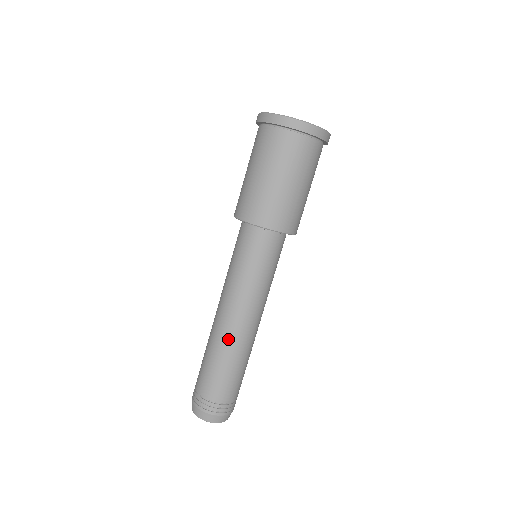
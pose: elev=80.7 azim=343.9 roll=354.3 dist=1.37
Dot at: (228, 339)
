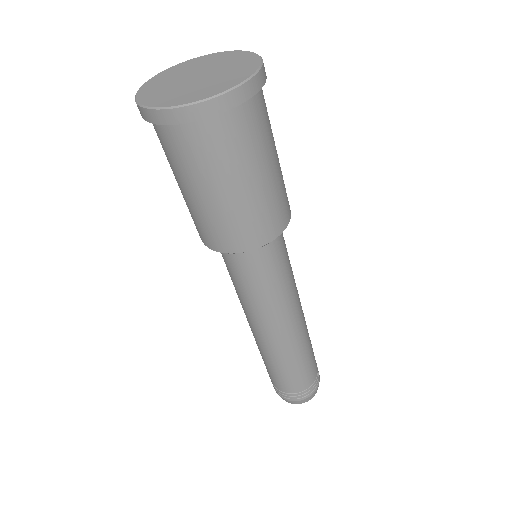
Dot at: (287, 348)
